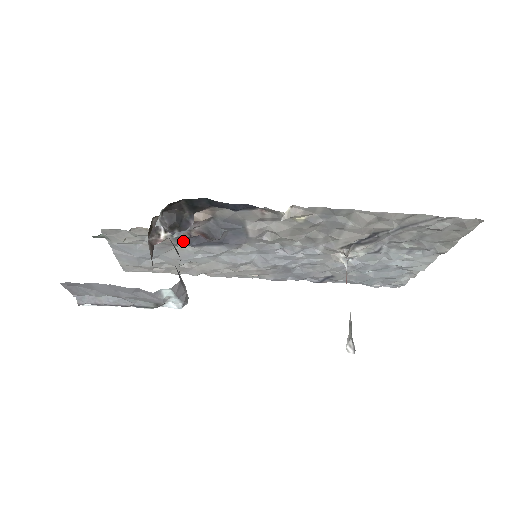
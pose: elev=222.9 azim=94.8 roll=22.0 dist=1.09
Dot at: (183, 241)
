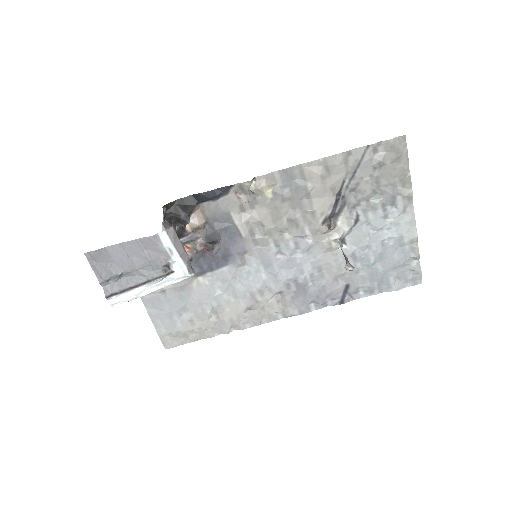
Dot at: (195, 265)
